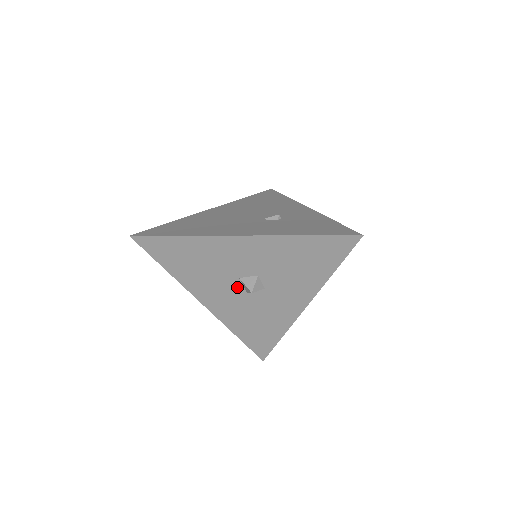
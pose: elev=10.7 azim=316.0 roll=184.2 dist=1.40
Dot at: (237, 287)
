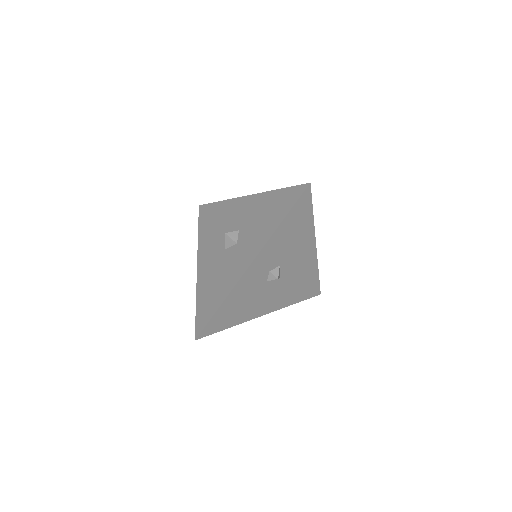
Dot at: (223, 244)
